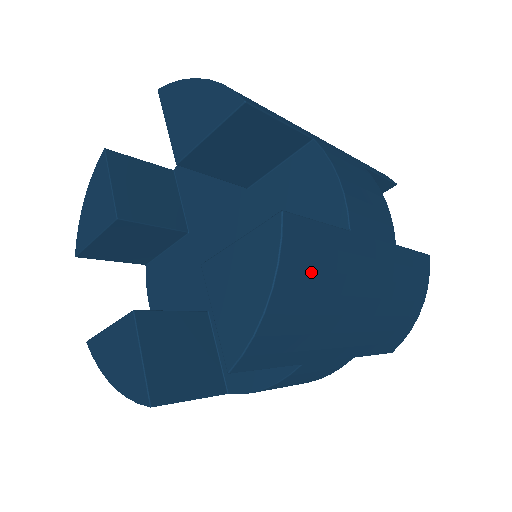
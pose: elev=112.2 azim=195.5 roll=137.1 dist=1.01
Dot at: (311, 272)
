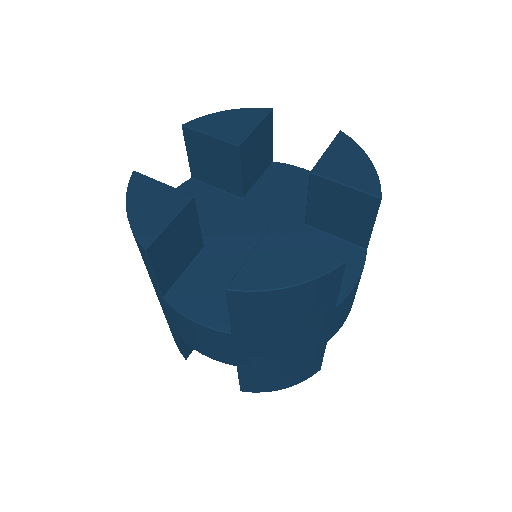
Dot at: occluded
